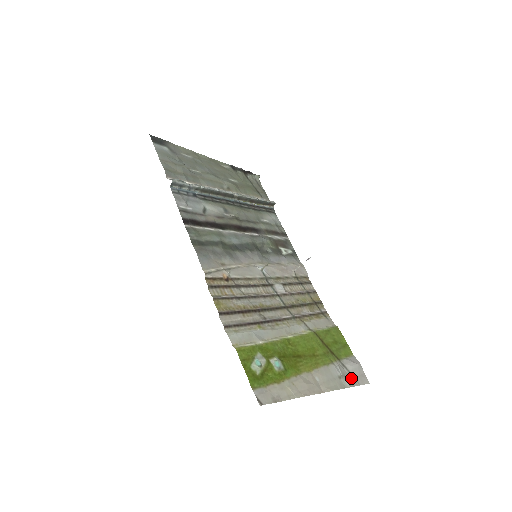
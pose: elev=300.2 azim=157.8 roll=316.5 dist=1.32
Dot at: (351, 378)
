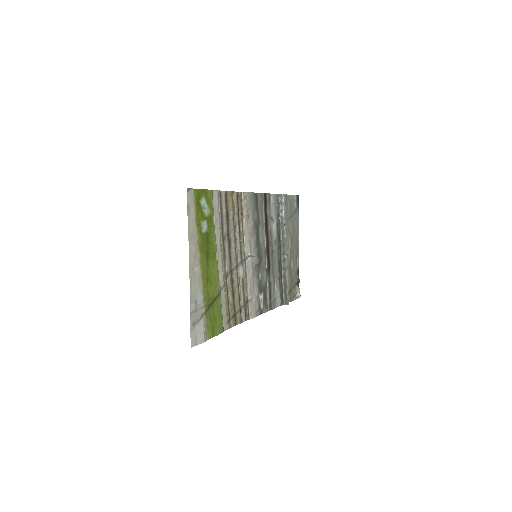
Dot at: (195, 320)
